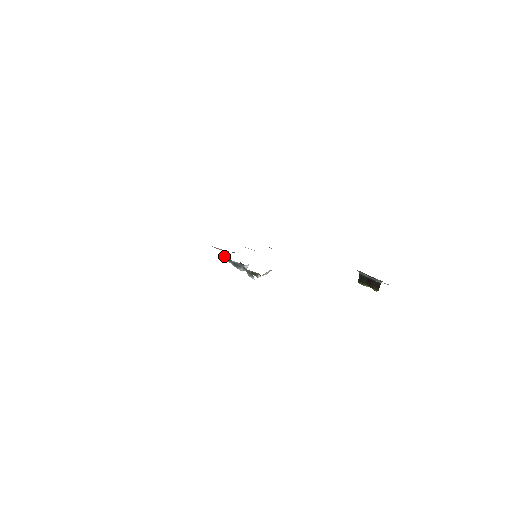
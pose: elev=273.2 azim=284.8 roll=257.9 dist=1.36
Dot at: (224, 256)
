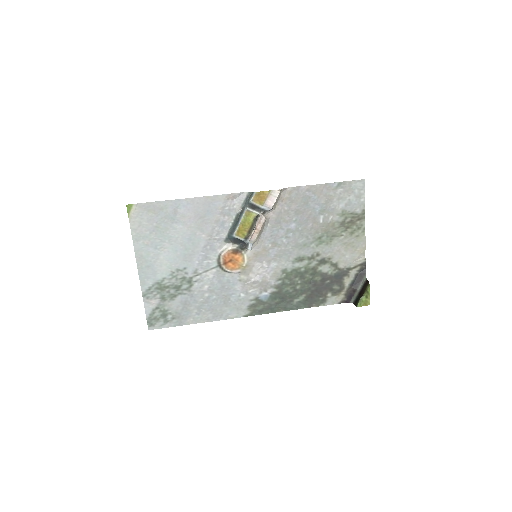
Dot at: (231, 231)
